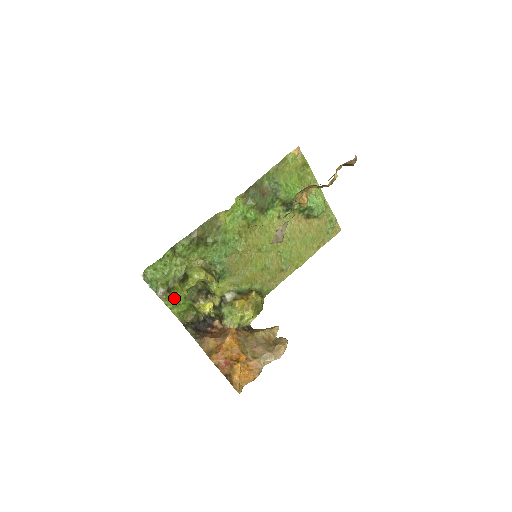
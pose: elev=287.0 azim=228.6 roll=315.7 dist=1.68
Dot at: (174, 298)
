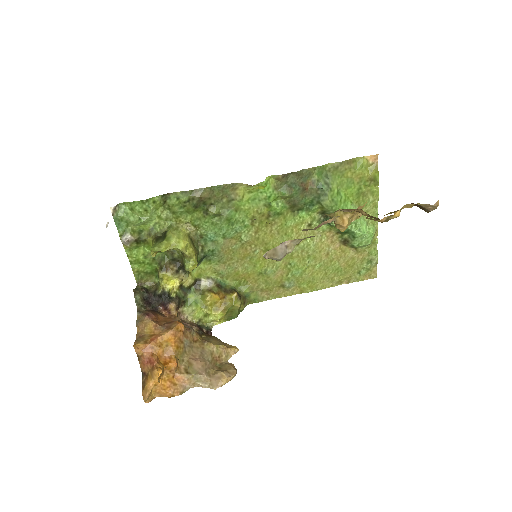
Dot at: (141, 253)
